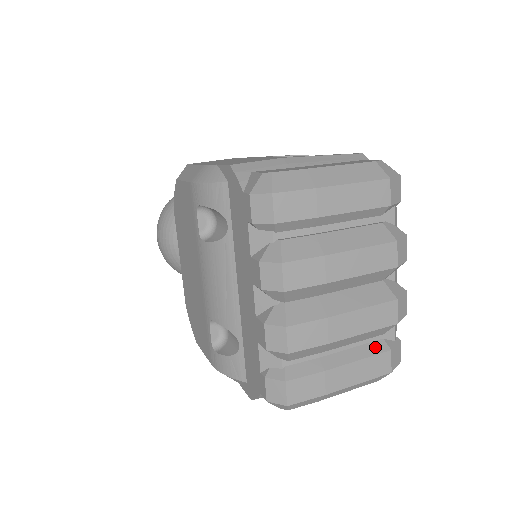
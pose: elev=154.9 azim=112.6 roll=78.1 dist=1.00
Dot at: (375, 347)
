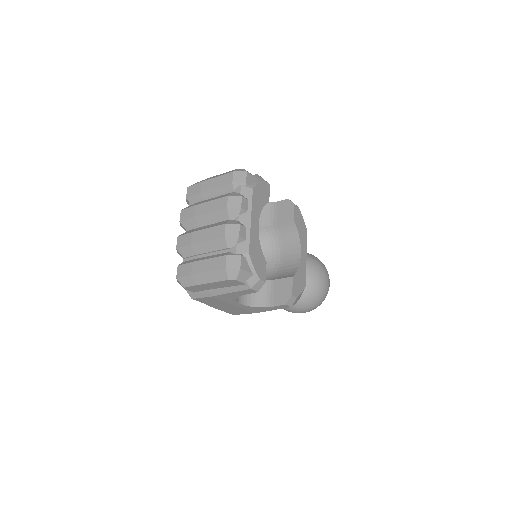
Dot at: (221, 255)
